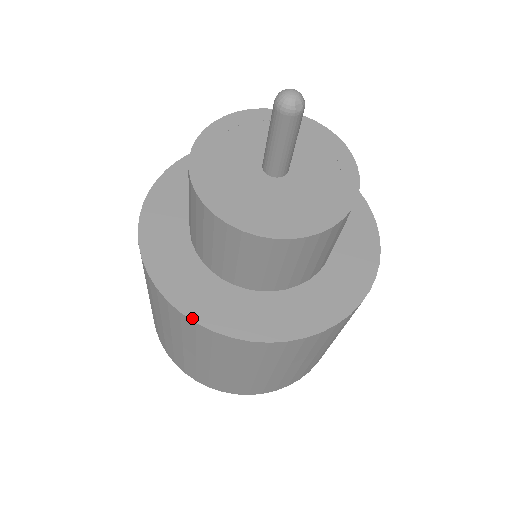
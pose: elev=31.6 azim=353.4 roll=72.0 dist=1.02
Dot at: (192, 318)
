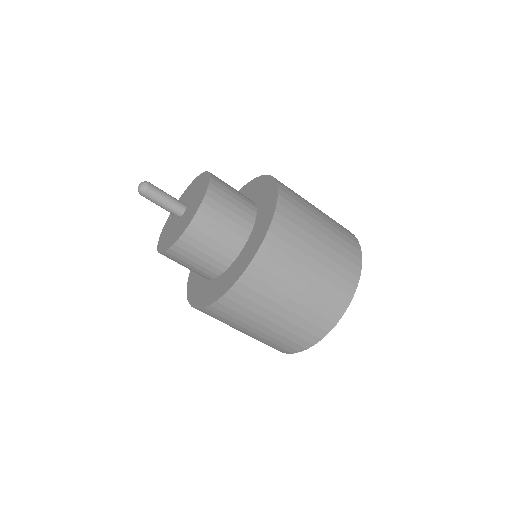
Dot at: (220, 296)
